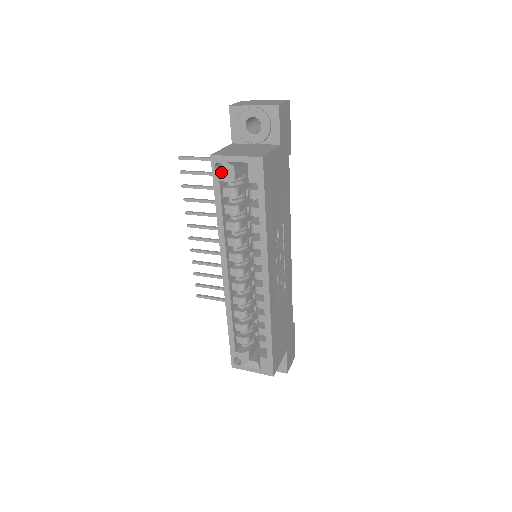
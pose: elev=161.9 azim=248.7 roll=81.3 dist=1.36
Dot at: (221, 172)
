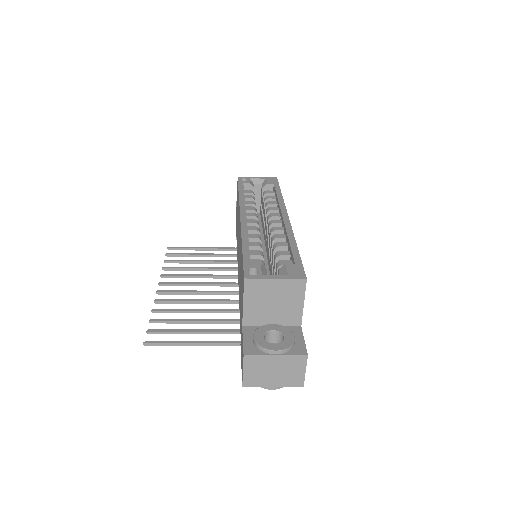
Dot at: (245, 181)
